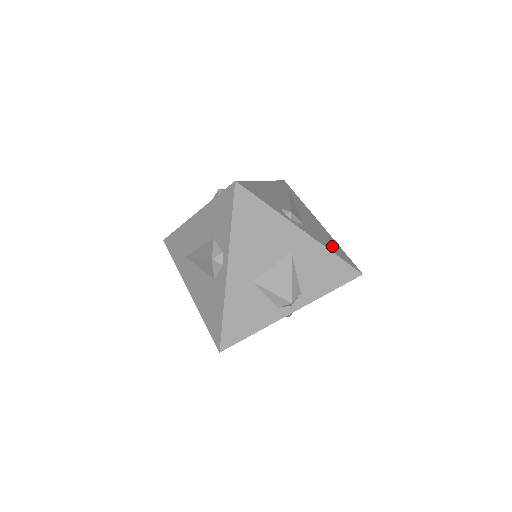
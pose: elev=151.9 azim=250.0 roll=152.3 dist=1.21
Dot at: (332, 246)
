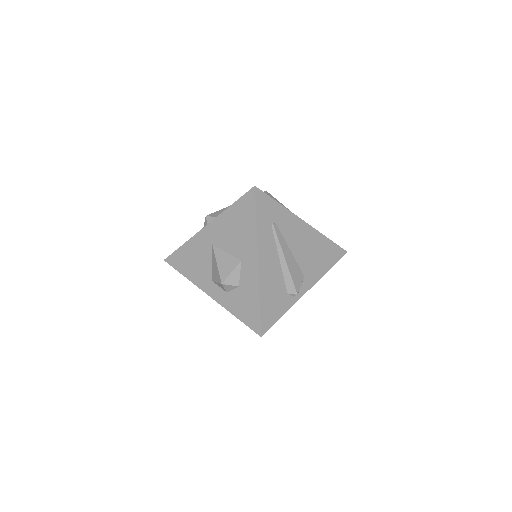
Dot at: (324, 258)
